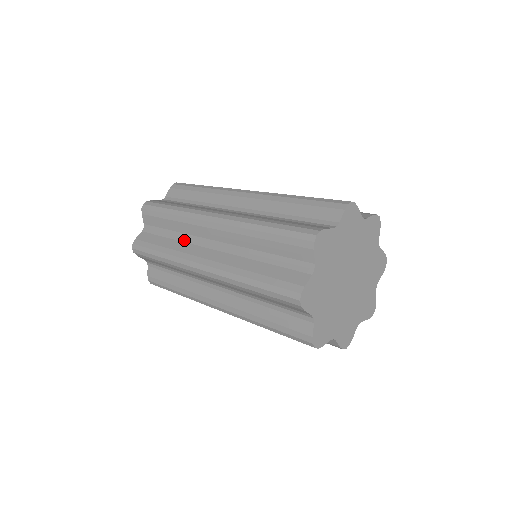
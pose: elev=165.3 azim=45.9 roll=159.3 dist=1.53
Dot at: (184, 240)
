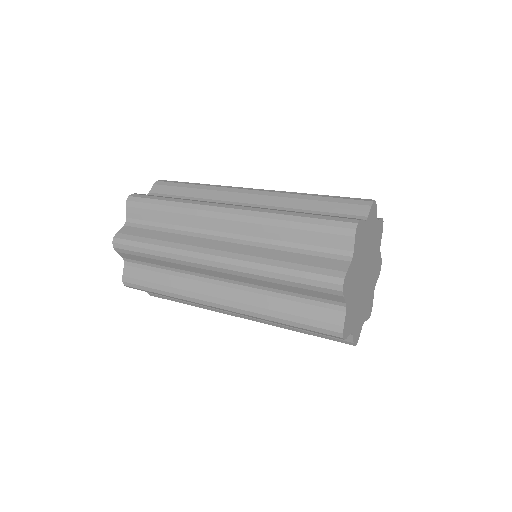
Dot at: (185, 233)
